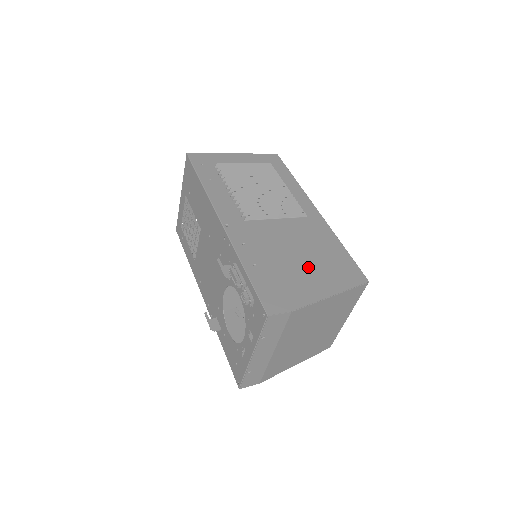
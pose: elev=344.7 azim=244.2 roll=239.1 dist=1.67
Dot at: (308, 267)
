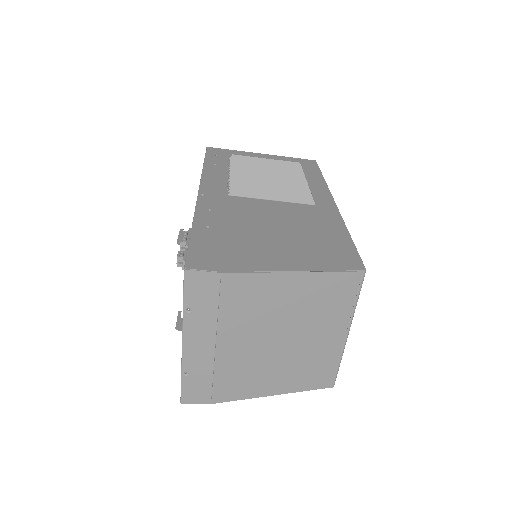
Dot at: (281, 241)
